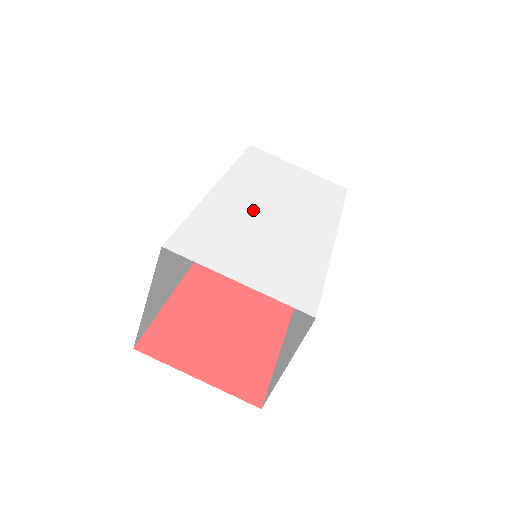
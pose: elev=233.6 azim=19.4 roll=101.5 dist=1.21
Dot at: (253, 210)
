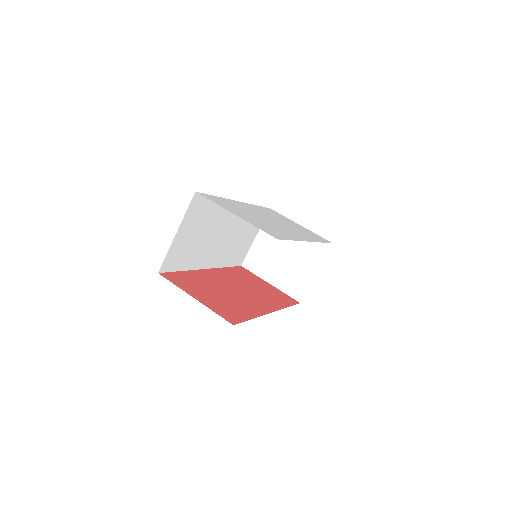
Dot at: (258, 214)
